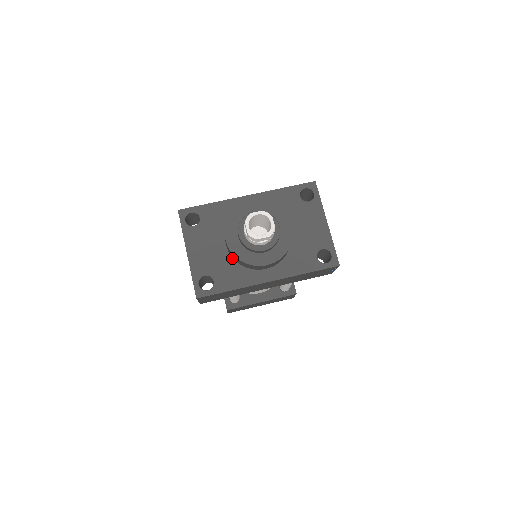
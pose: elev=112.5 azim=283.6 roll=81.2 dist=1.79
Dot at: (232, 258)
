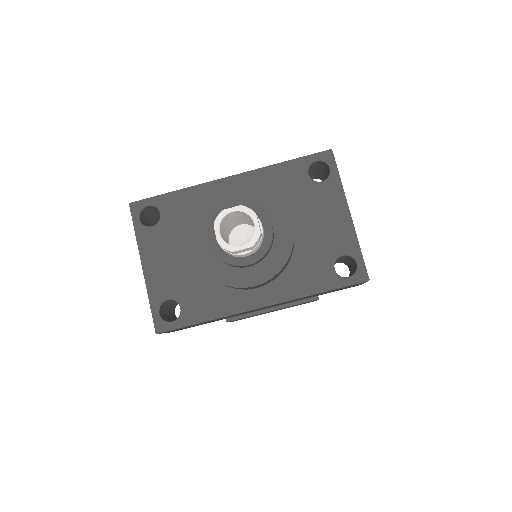
Dot at: occluded
